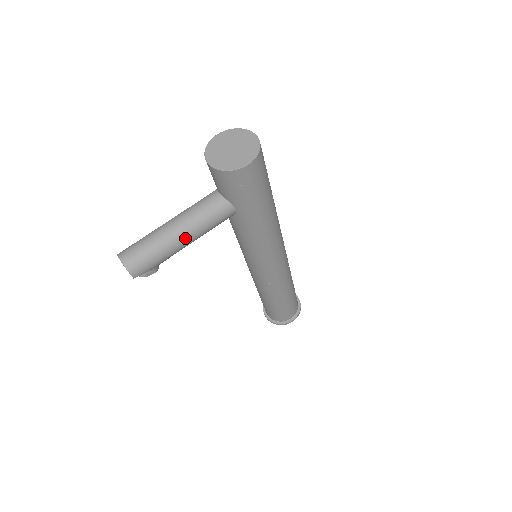
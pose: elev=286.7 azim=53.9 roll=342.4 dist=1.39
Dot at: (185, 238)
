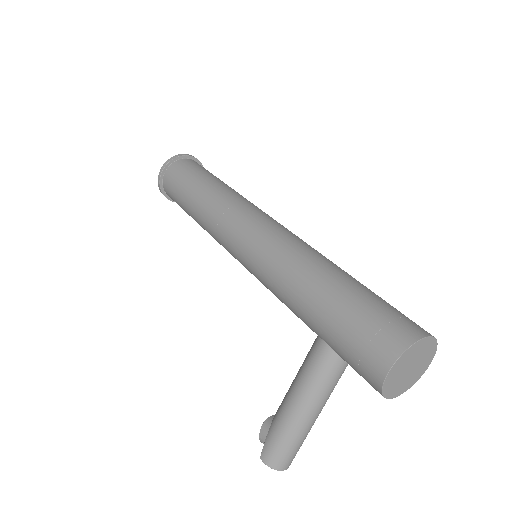
Dot at: occluded
